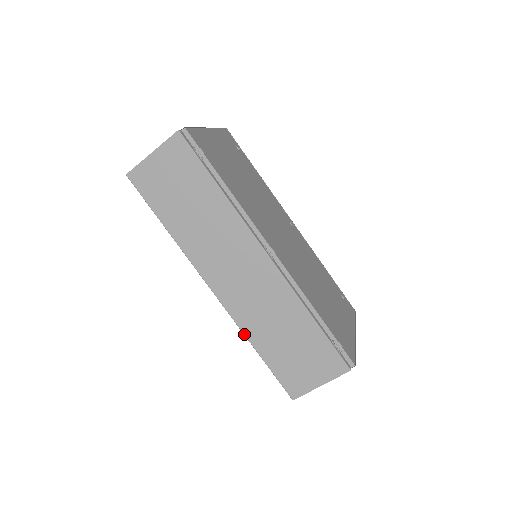
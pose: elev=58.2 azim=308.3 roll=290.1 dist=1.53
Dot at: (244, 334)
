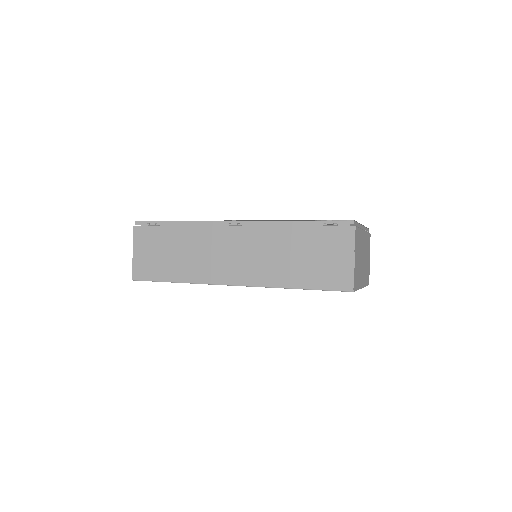
Dot at: (276, 287)
